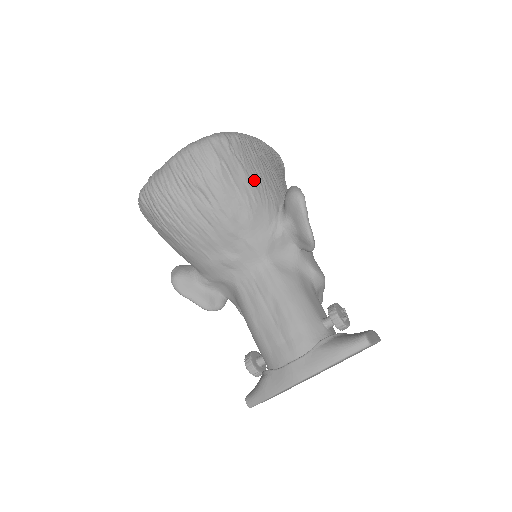
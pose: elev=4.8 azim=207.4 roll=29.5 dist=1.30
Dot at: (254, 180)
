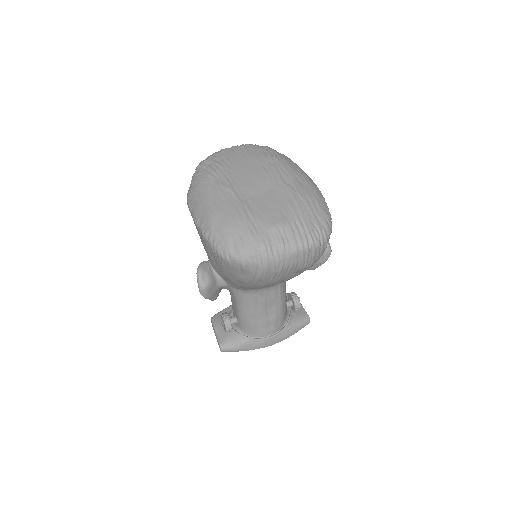
Dot at: occluded
